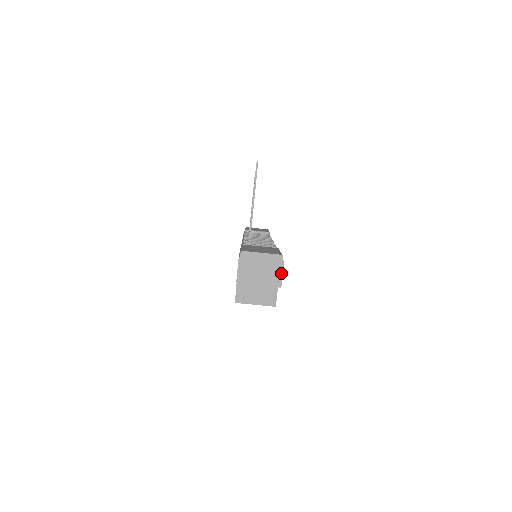
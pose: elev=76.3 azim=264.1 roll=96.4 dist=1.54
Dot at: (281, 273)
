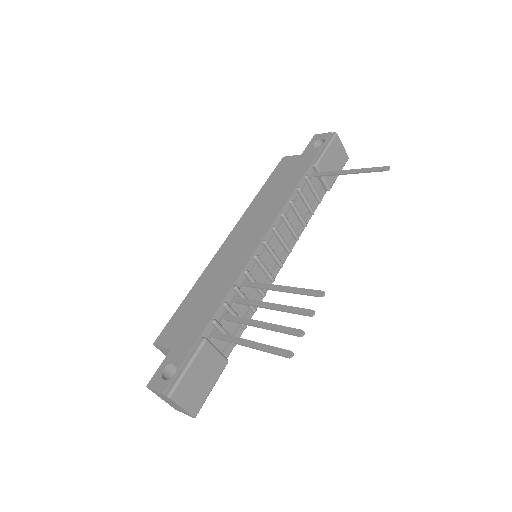
Dot at: occluded
